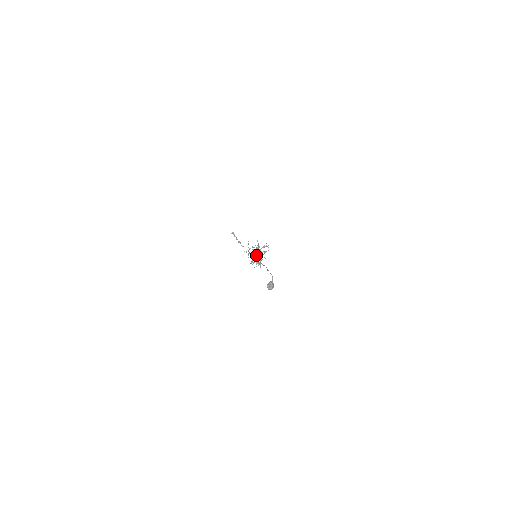
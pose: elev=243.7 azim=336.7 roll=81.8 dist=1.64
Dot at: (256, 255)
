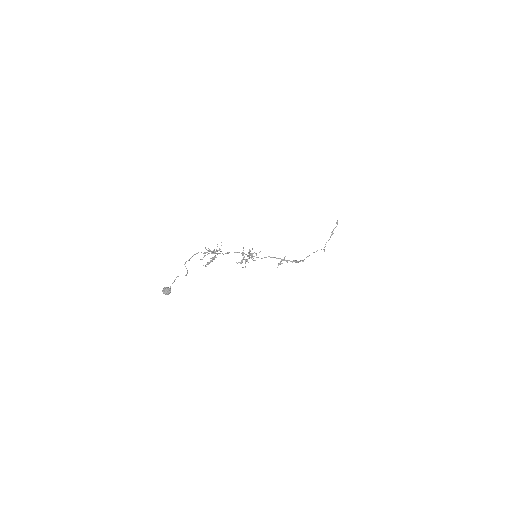
Dot at: (248, 255)
